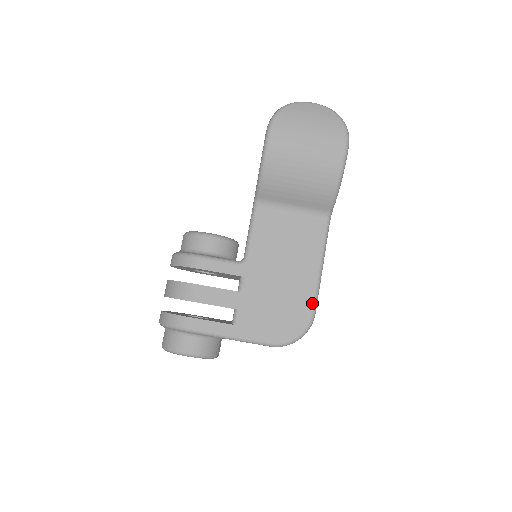
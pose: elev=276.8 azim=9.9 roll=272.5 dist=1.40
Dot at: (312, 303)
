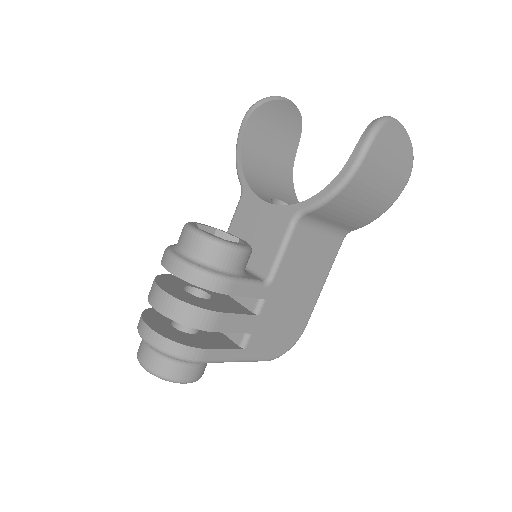
Dot at: (308, 318)
